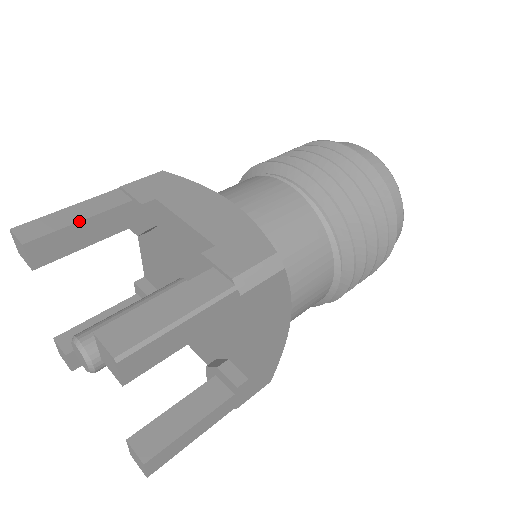
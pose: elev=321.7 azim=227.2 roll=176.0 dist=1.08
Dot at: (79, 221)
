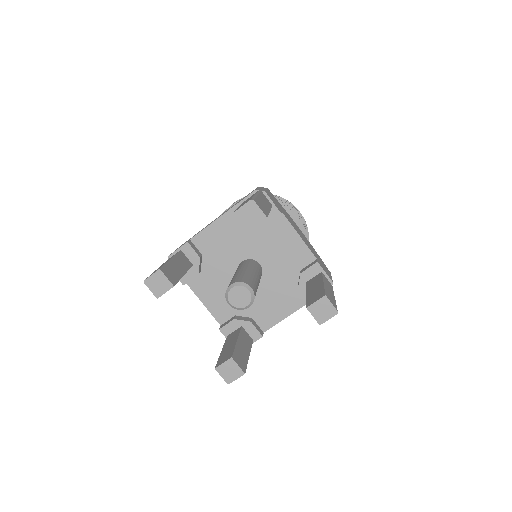
Dot at: occluded
